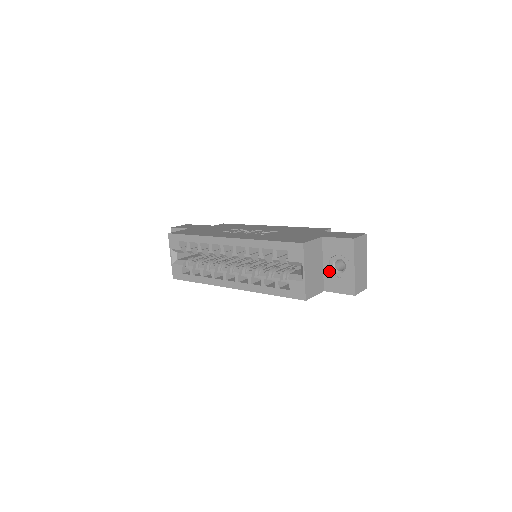
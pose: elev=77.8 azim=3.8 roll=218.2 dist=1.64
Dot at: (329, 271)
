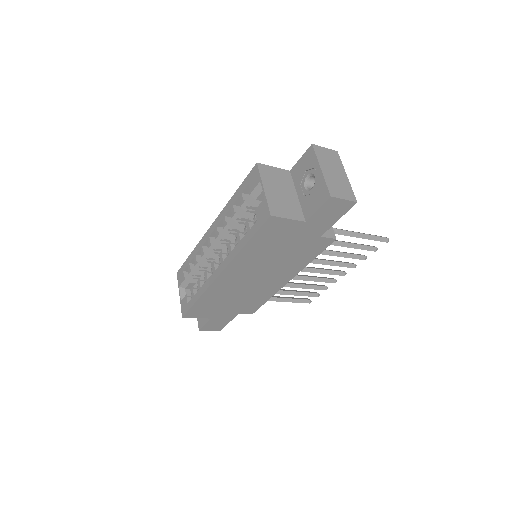
Dot at: (303, 196)
